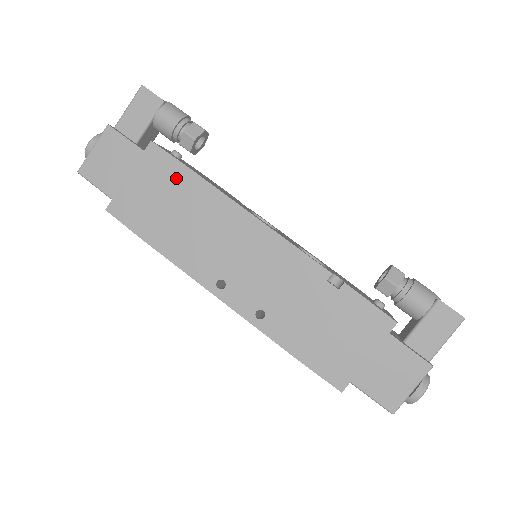
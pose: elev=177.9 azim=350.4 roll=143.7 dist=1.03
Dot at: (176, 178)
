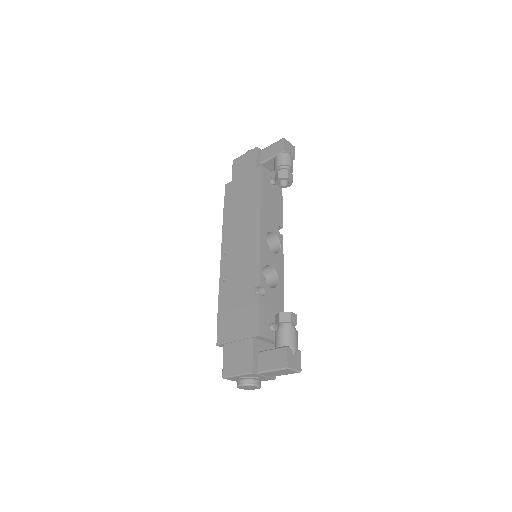
Dot at: (254, 190)
